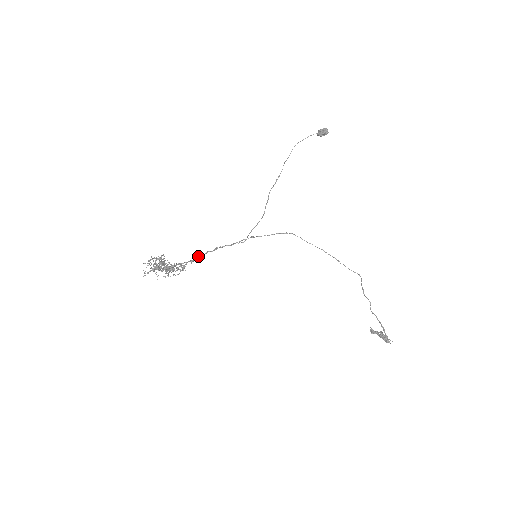
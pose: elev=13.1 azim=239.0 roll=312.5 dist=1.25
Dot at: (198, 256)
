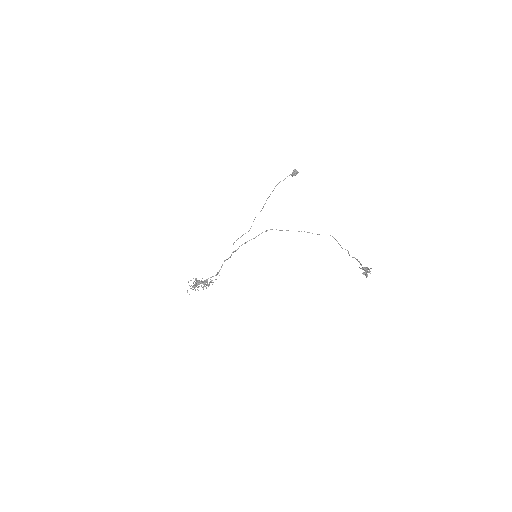
Dot at: (219, 270)
